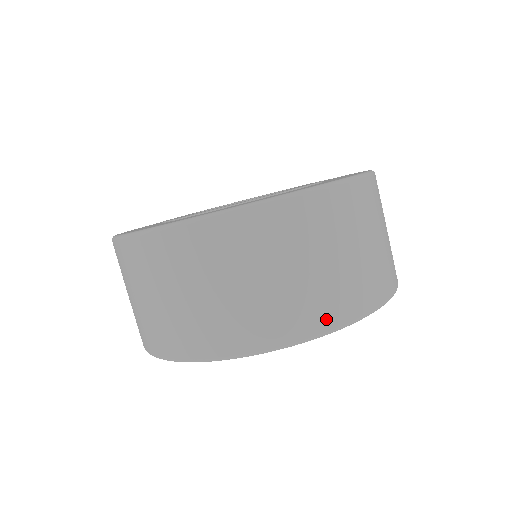
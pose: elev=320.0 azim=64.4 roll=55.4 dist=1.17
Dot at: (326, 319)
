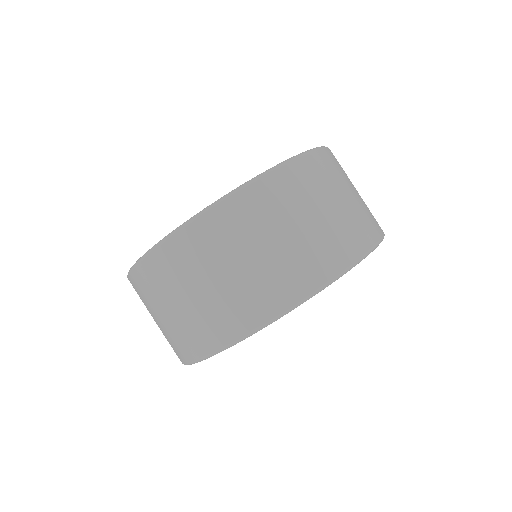
Dot at: (378, 227)
